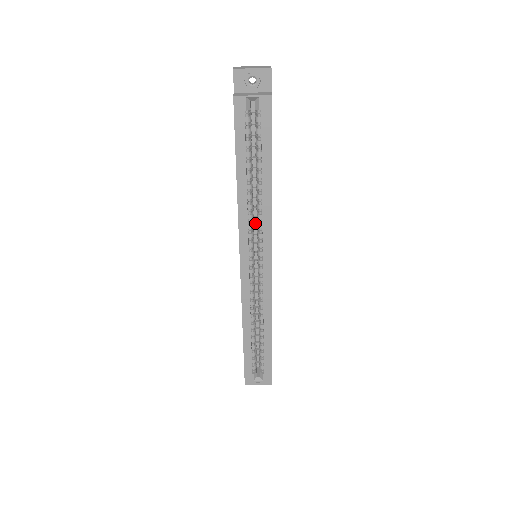
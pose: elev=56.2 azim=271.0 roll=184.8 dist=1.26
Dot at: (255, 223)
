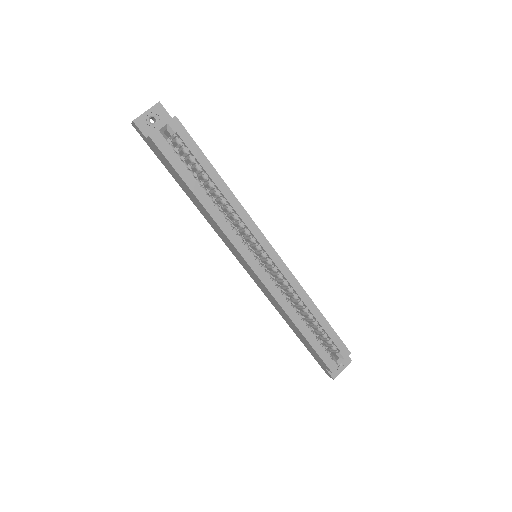
Dot at: occluded
